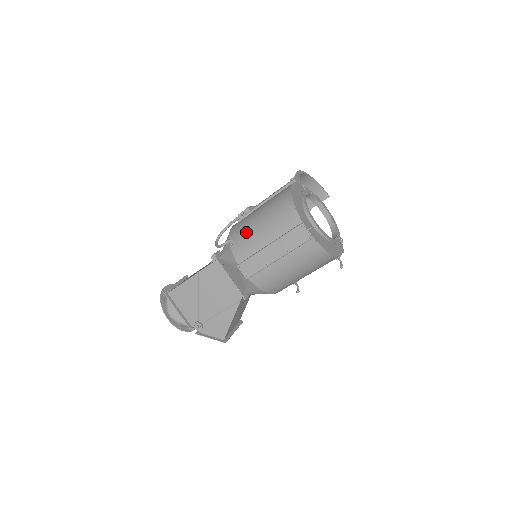
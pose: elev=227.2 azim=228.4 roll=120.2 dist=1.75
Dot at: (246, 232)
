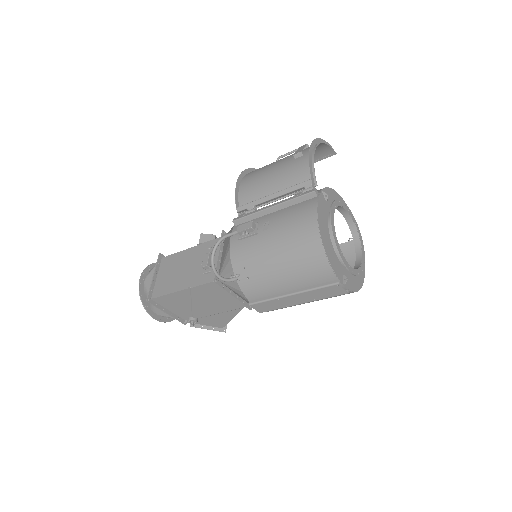
Dot at: (258, 271)
